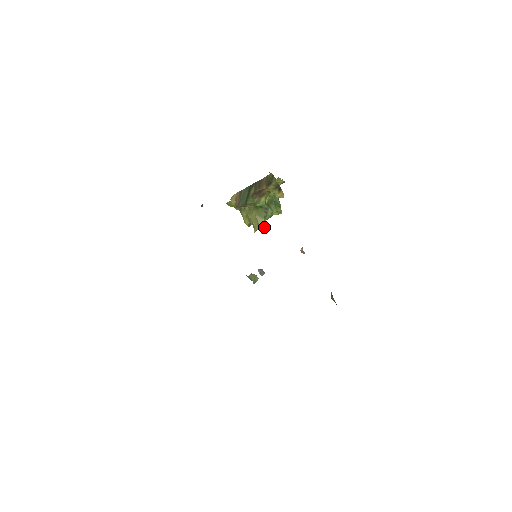
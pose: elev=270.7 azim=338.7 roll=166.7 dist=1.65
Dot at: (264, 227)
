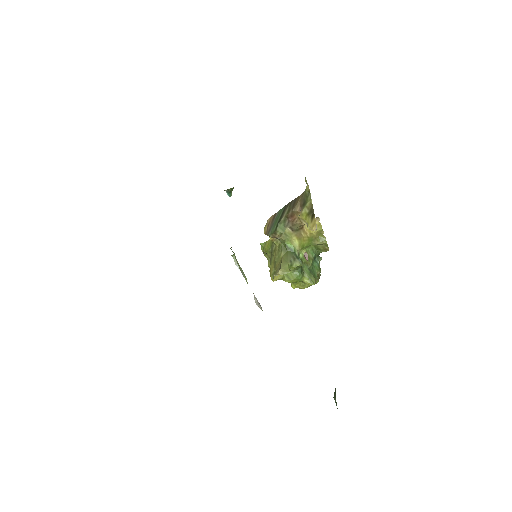
Dot at: (285, 269)
